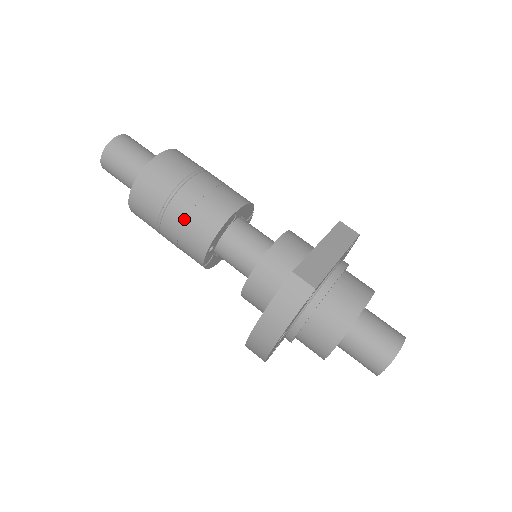
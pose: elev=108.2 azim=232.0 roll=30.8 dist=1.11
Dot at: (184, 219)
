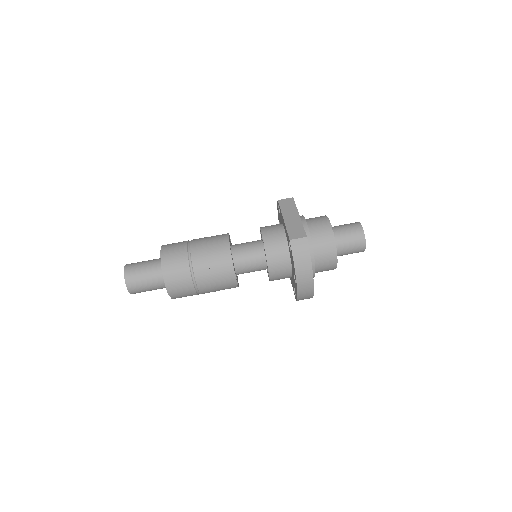
Dot at: (209, 272)
